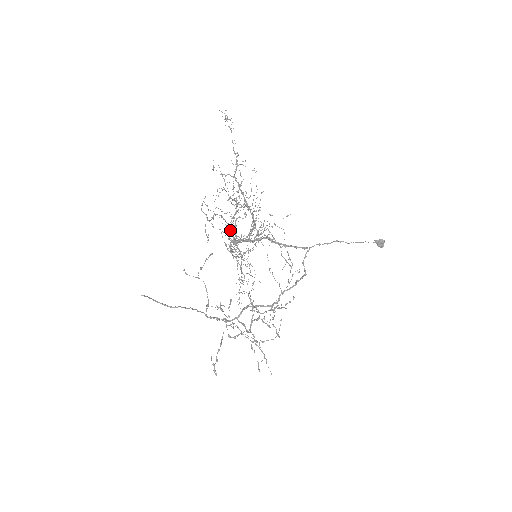
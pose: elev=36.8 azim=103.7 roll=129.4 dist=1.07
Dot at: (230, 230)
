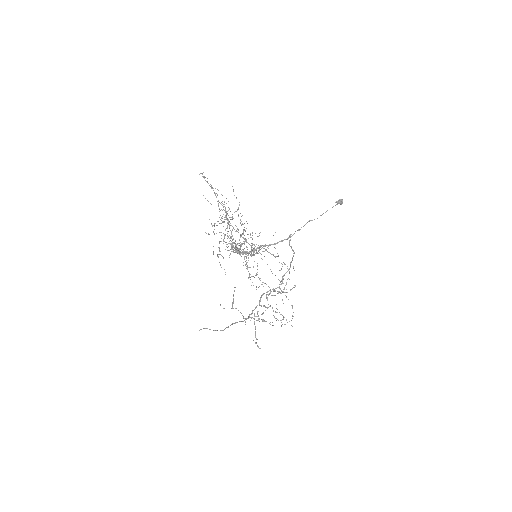
Dot at: occluded
